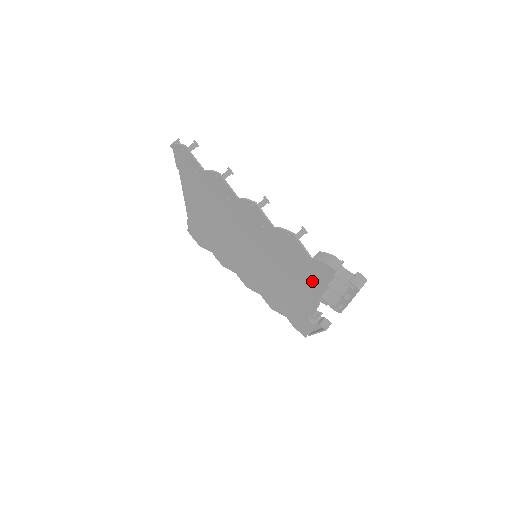
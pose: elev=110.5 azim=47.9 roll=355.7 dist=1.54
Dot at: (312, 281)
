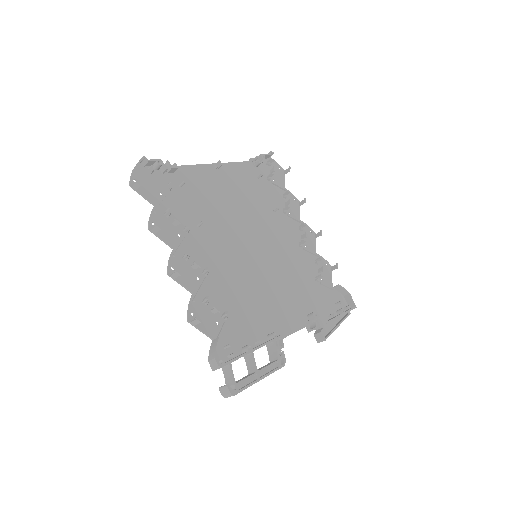
Dot at: (247, 336)
